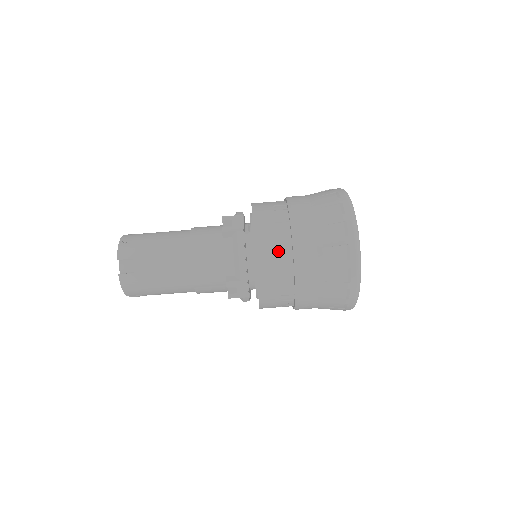
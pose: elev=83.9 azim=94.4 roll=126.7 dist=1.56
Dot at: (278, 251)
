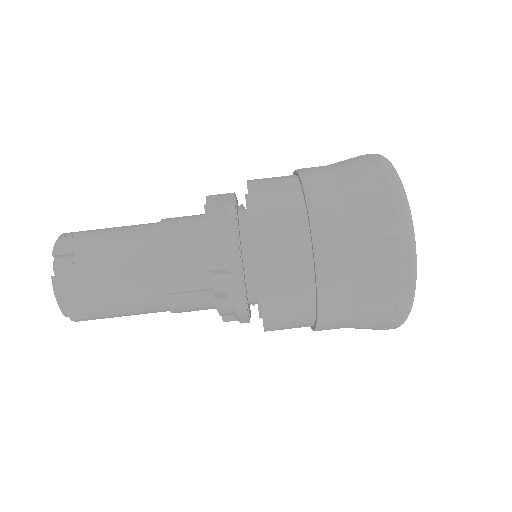
Dot at: (286, 221)
